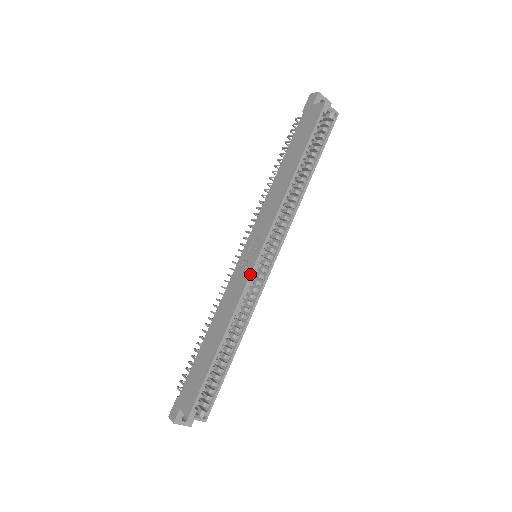
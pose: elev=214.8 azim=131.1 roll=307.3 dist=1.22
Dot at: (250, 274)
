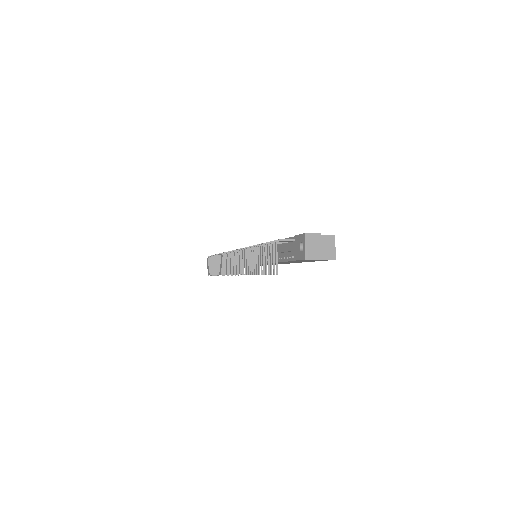
Dot at: occluded
